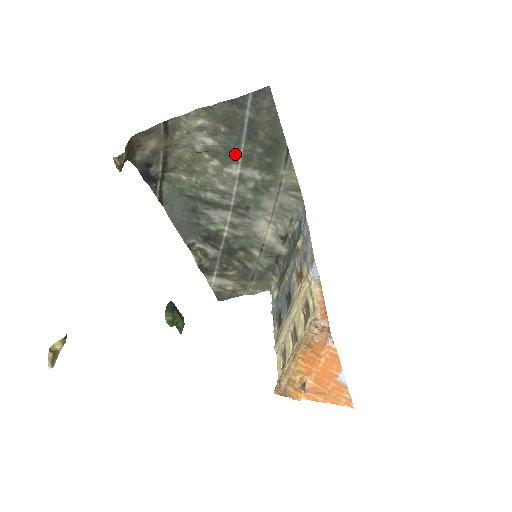
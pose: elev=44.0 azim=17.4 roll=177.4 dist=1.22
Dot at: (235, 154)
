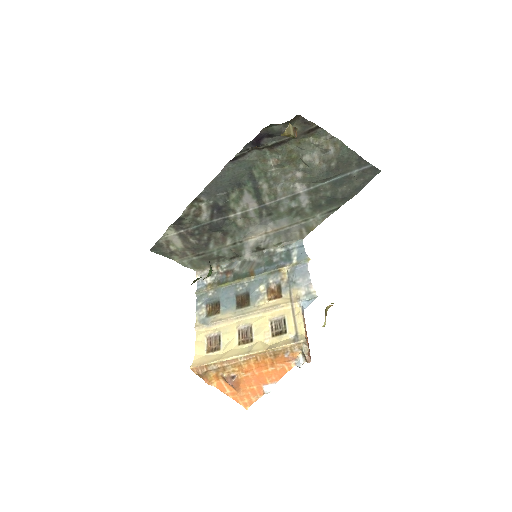
Dot at: (316, 182)
